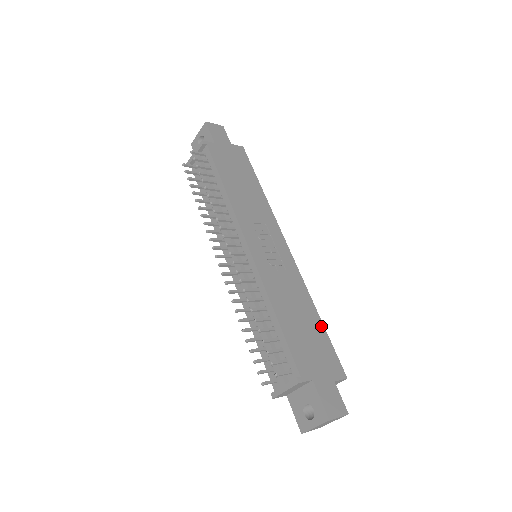
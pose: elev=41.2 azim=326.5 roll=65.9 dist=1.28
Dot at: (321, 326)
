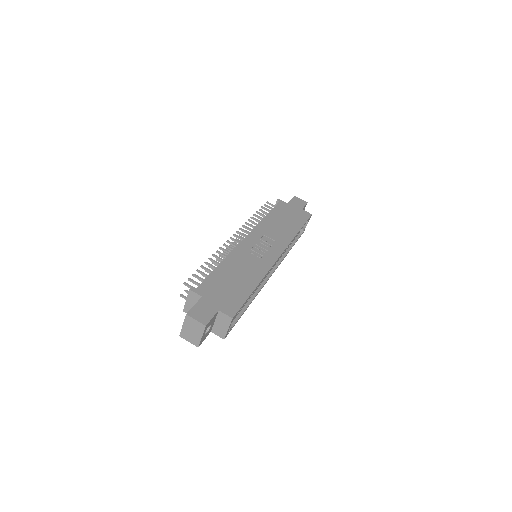
Dot at: (249, 291)
